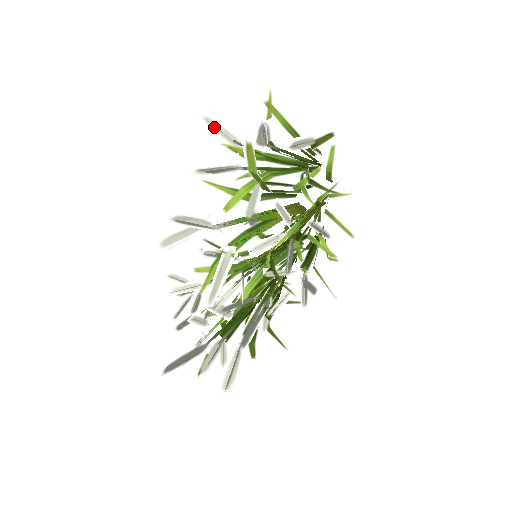
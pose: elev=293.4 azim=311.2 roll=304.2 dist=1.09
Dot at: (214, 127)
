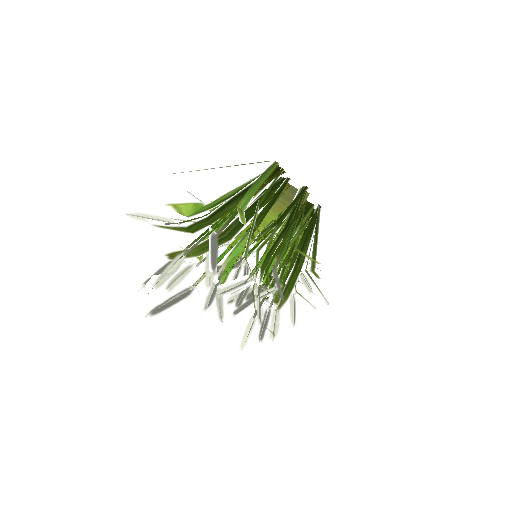
Dot at: (142, 222)
